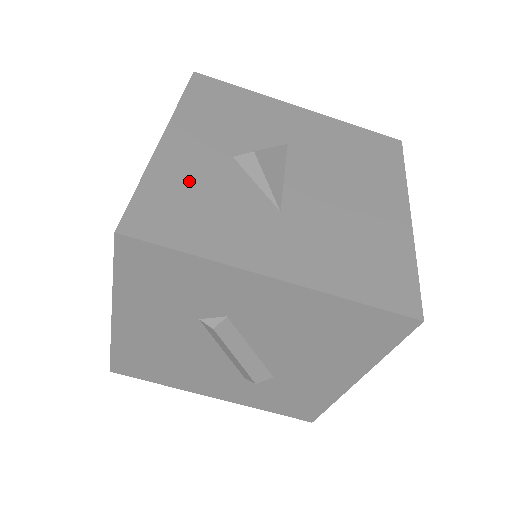
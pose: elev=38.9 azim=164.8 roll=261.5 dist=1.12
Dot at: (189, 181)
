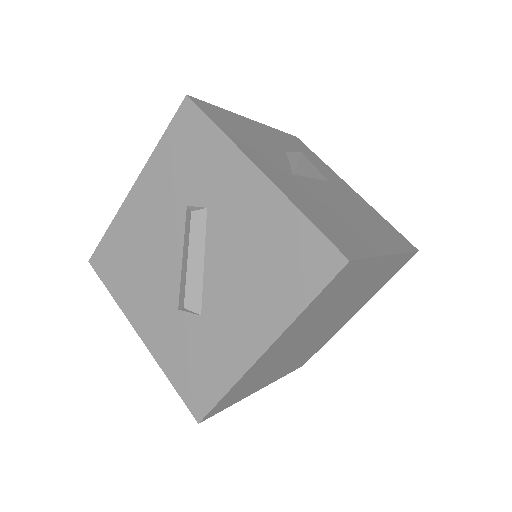
Dot at: (249, 130)
